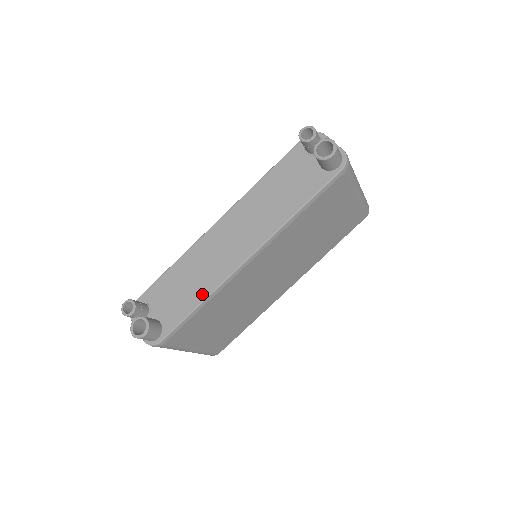
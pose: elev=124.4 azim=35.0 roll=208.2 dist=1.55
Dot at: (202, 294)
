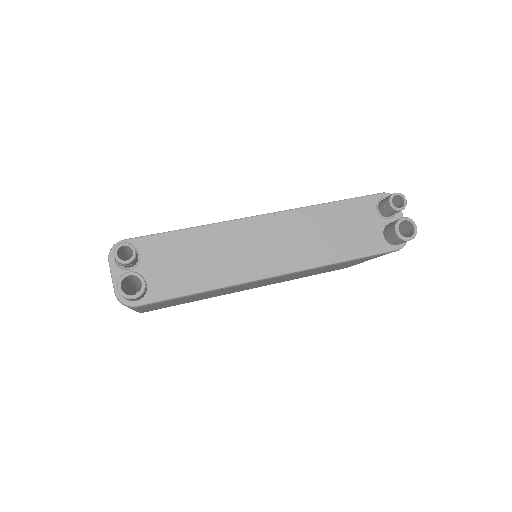
Dot at: (211, 282)
